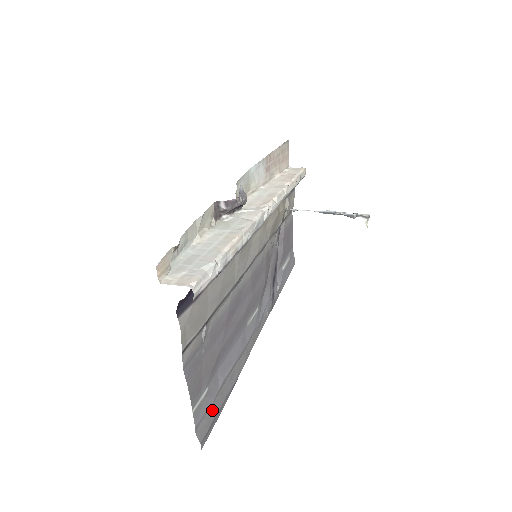
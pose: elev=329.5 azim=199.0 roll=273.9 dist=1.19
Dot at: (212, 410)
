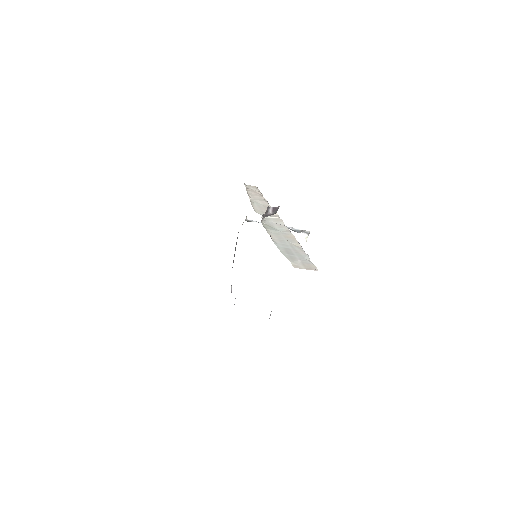
Dot at: occluded
